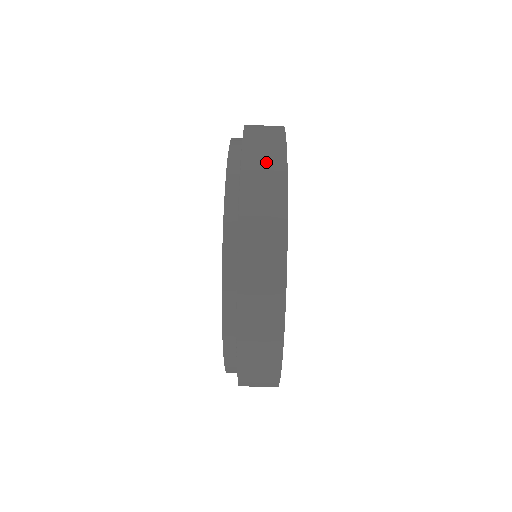
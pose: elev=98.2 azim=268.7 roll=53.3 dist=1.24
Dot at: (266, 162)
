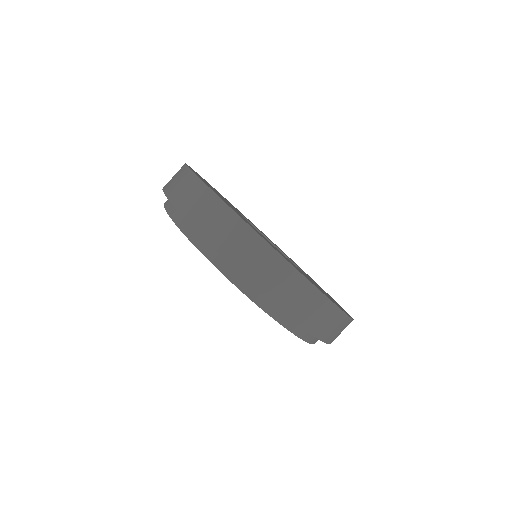
Dot at: (243, 246)
